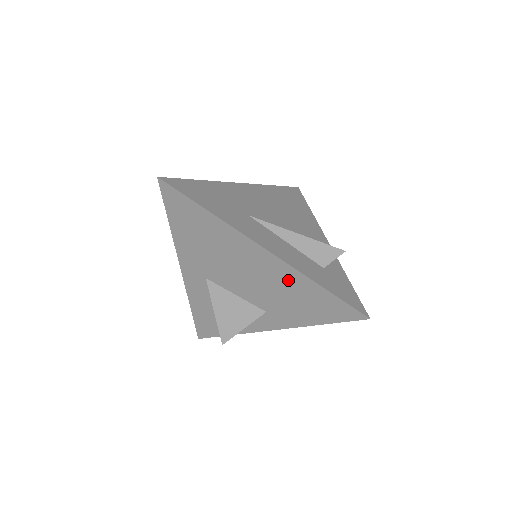
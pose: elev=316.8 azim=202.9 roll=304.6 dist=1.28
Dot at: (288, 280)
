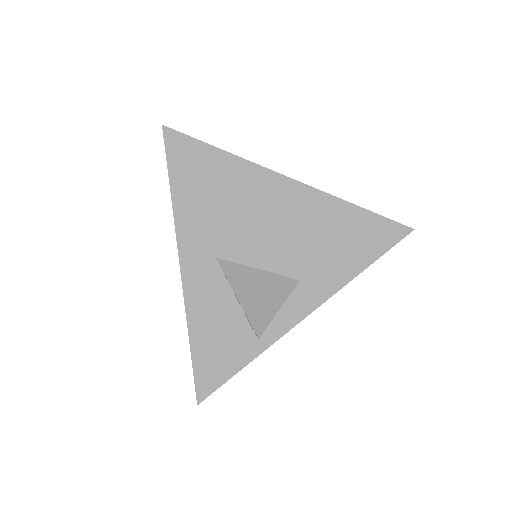
Dot at: (320, 212)
